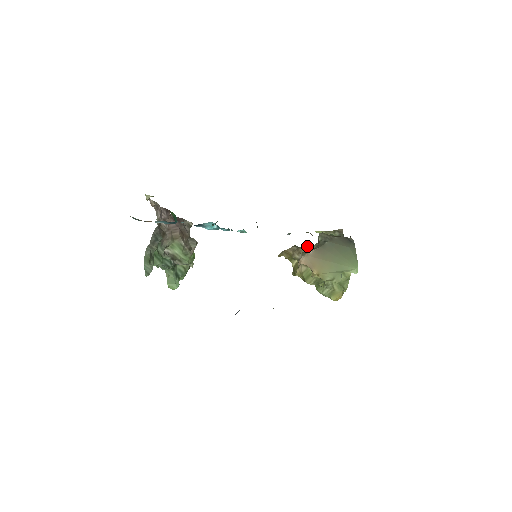
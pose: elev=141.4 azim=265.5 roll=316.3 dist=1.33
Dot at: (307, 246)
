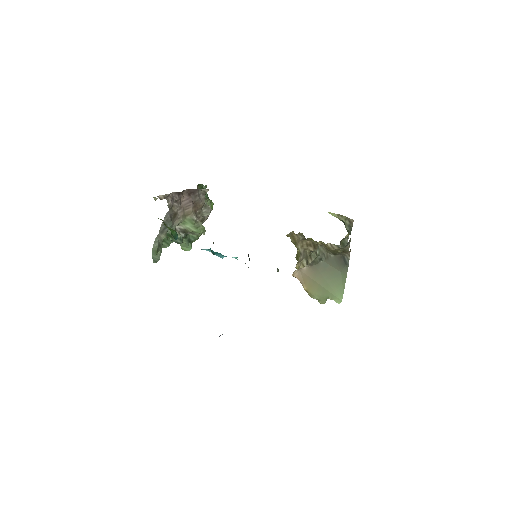
Dot at: (311, 242)
